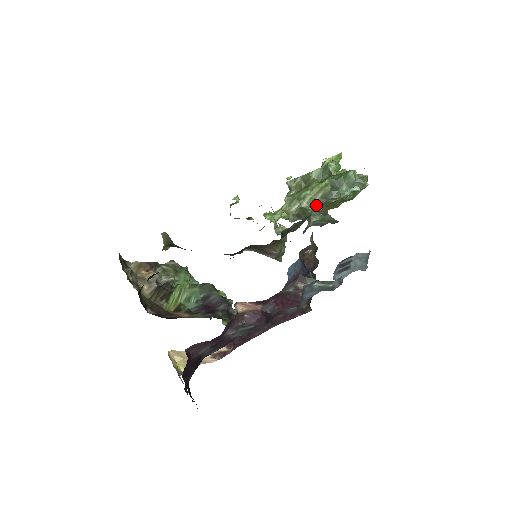
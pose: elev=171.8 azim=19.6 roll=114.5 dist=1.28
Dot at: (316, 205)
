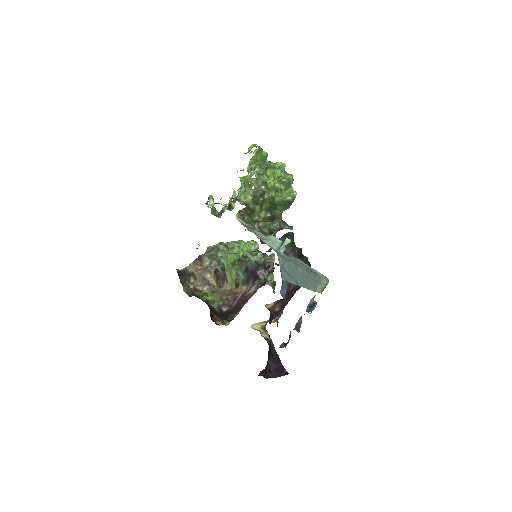
Dot at: (269, 222)
